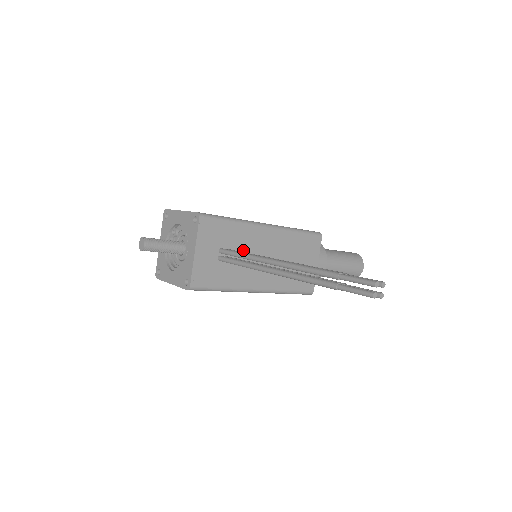
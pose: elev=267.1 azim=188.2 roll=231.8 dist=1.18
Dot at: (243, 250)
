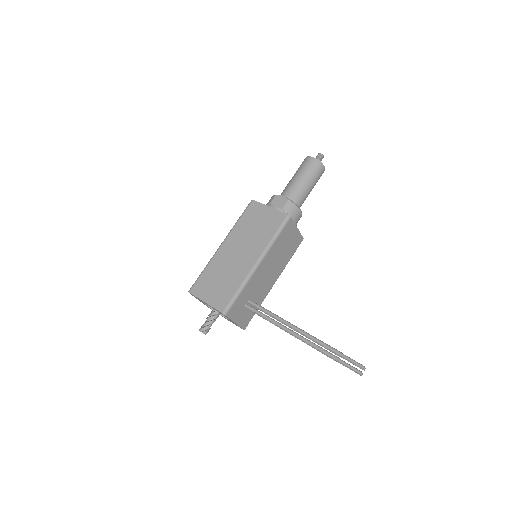
Dot at: (255, 289)
